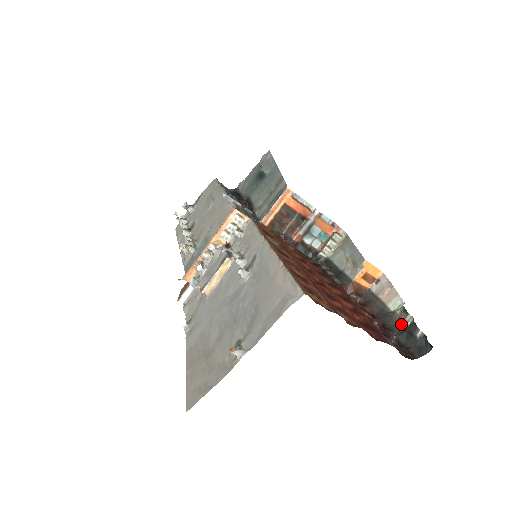
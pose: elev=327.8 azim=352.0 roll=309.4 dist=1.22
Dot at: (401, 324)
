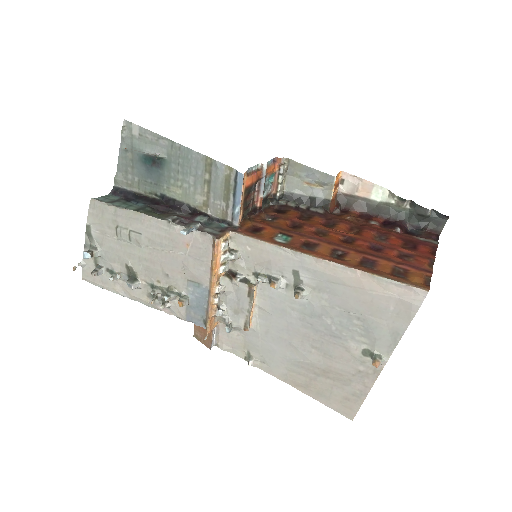
Dot at: (402, 210)
